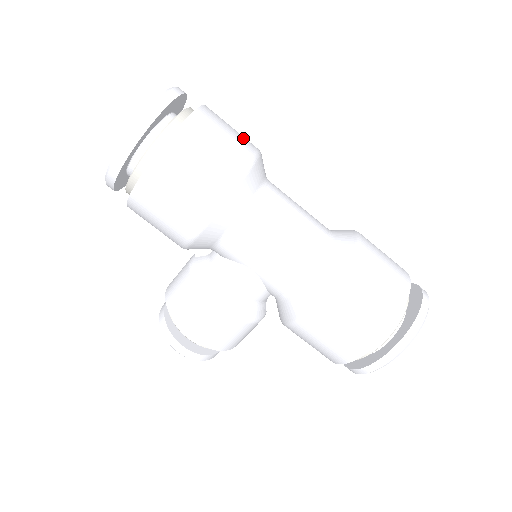
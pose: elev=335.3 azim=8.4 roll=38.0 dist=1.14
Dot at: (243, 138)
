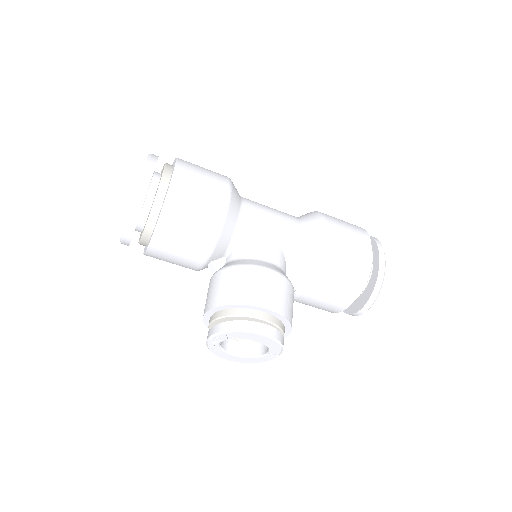
Dot at: occluded
